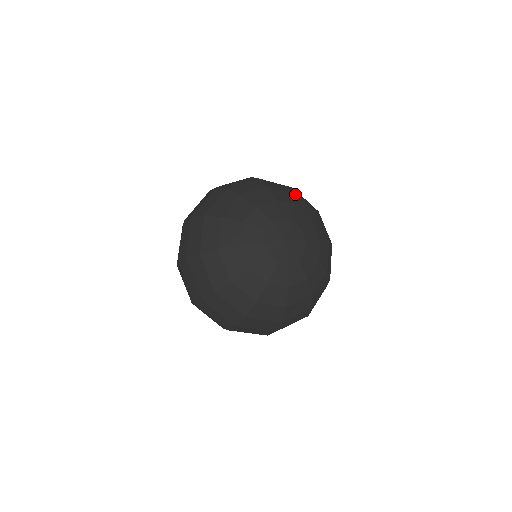
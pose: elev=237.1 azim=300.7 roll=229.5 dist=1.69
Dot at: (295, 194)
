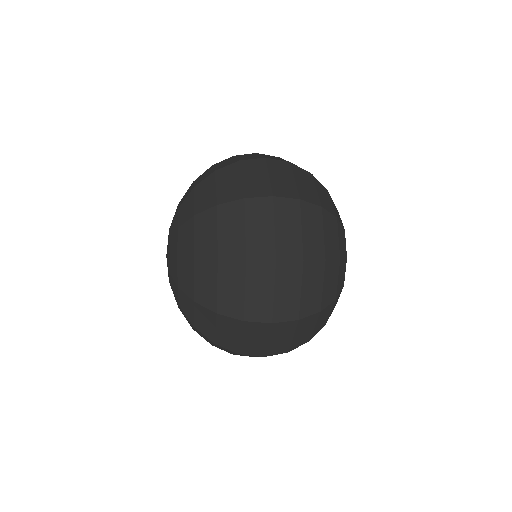
Dot at: occluded
